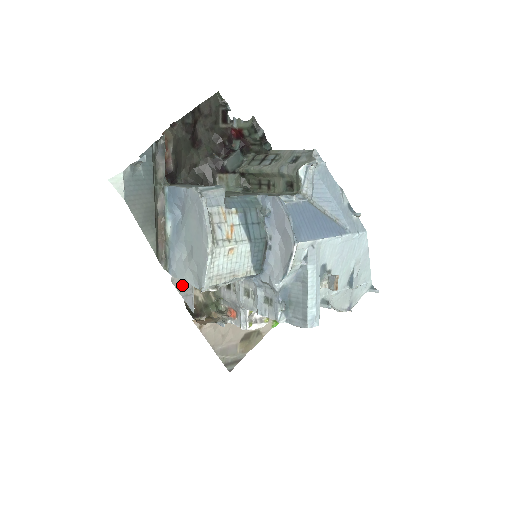
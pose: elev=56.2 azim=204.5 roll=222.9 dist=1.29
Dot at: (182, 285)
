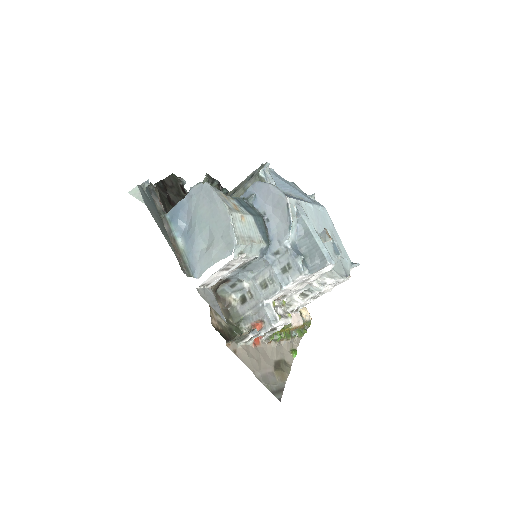
Dot at: (207, 296)
